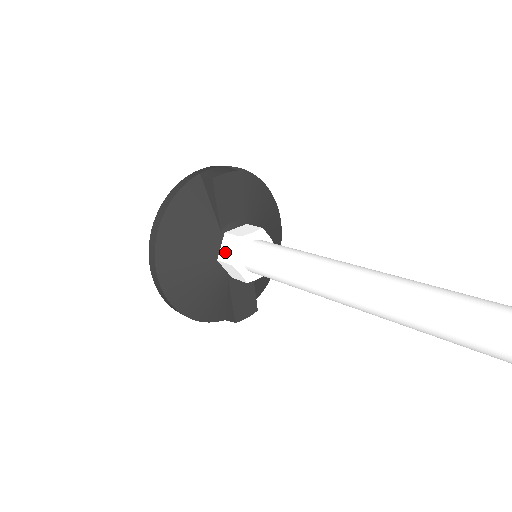
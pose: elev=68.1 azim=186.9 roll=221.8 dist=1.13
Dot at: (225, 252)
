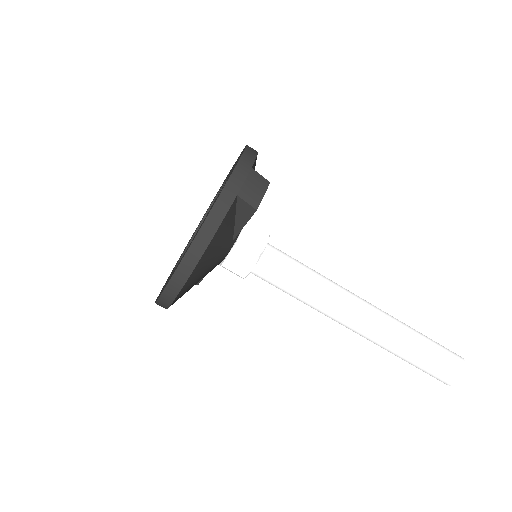
Dot at: (235, 262)
